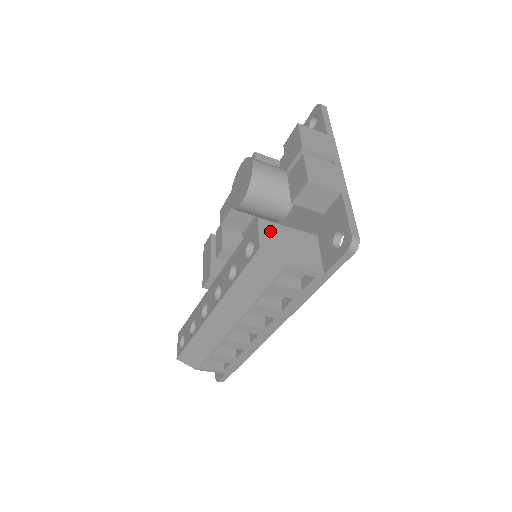
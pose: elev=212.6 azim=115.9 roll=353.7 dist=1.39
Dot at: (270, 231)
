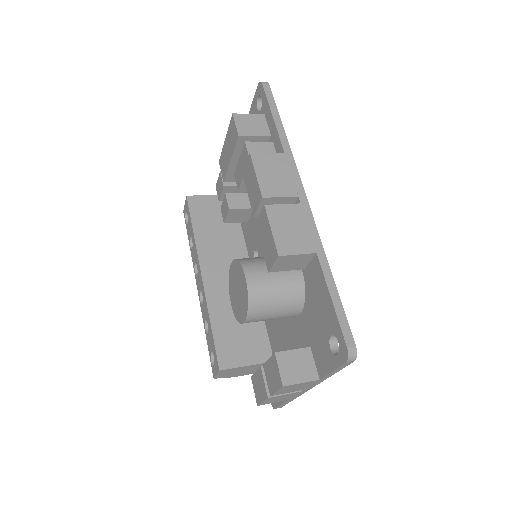
Dot at: (228, 372)
